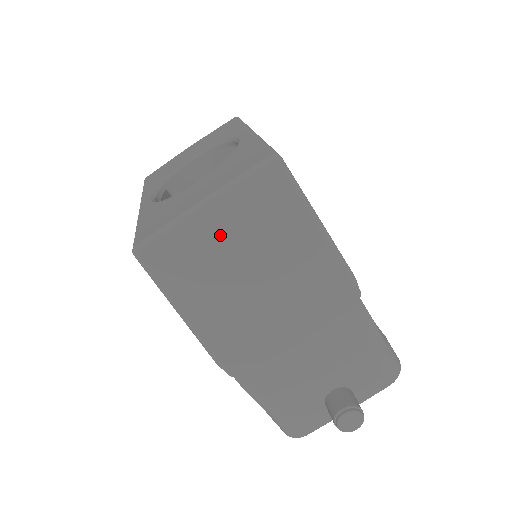
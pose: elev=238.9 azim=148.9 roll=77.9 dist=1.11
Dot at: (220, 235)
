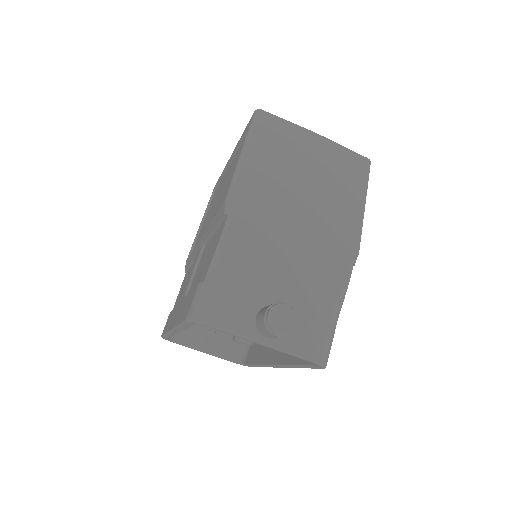
Dot at: (310, 150)
